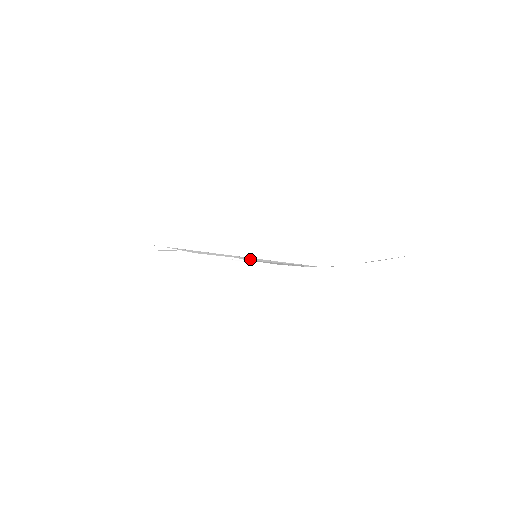
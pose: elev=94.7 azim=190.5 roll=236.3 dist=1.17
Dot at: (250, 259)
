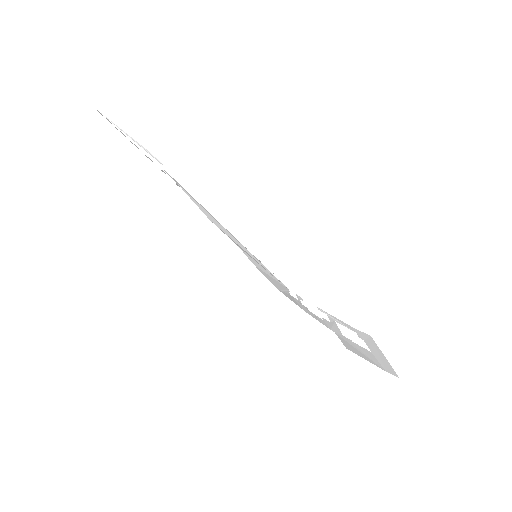
Dot at: (255, 262)
